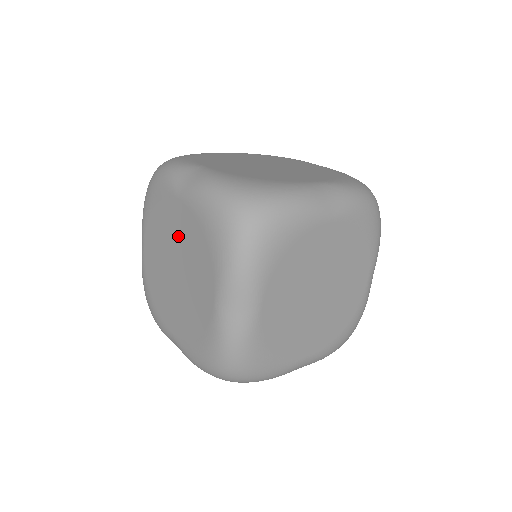
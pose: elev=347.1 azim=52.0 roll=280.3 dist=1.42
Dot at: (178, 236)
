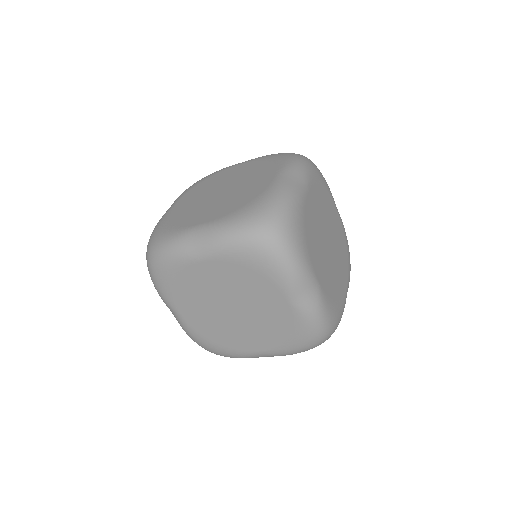
Dot at: (260, 308)
